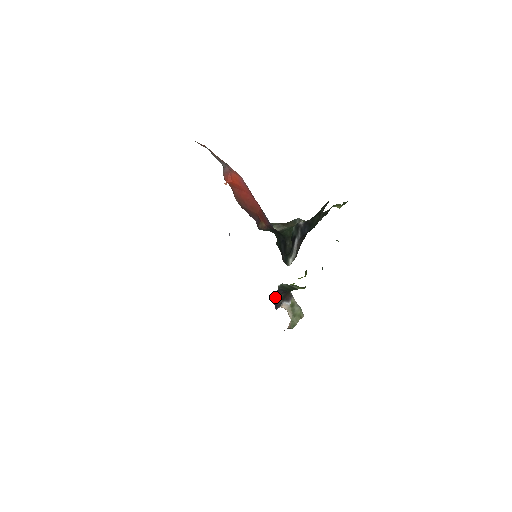
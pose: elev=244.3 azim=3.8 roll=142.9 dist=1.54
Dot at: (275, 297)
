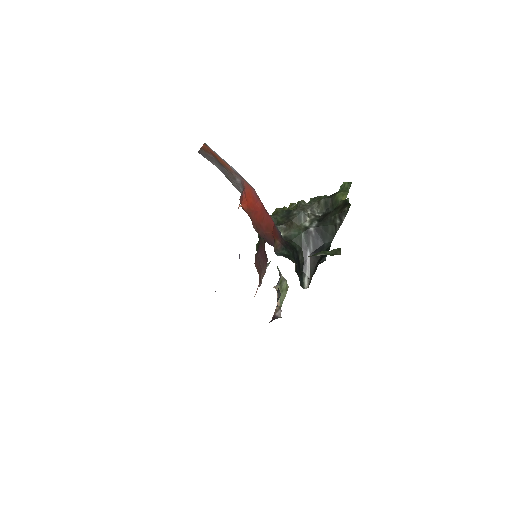
Dot at: (277, 298)
